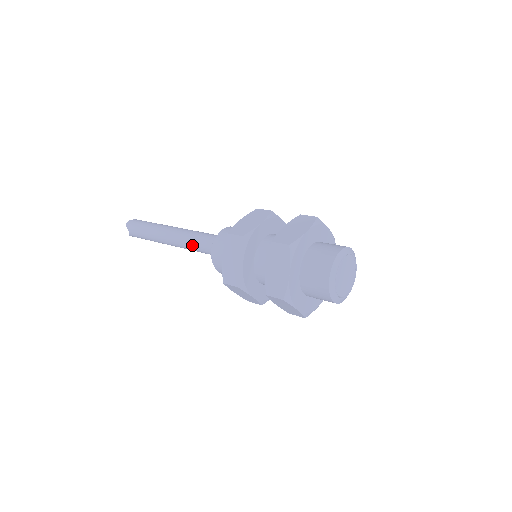
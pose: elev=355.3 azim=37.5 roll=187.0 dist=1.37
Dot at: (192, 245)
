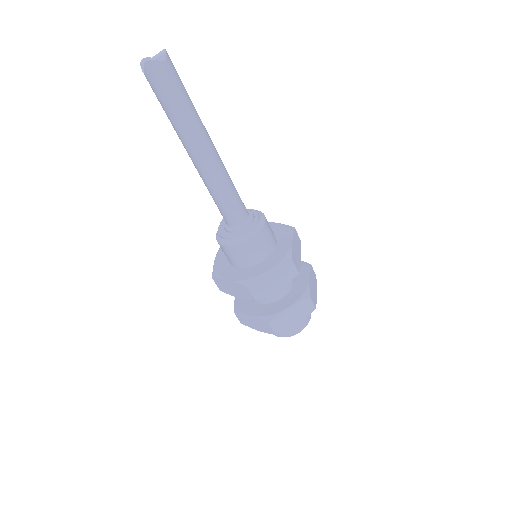
Dot at: (213, 198)
